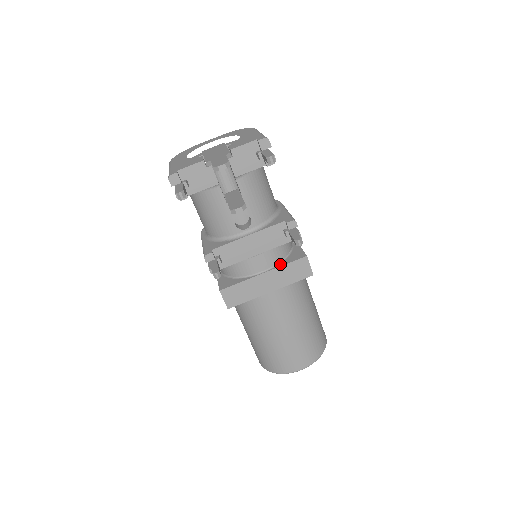
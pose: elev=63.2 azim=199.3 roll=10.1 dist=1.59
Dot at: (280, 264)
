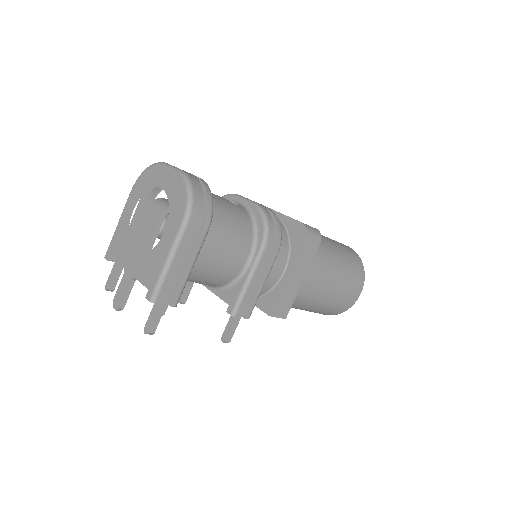
Dot at: occluded
